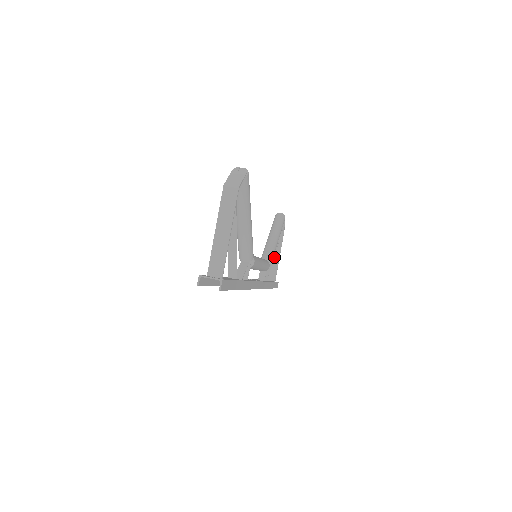
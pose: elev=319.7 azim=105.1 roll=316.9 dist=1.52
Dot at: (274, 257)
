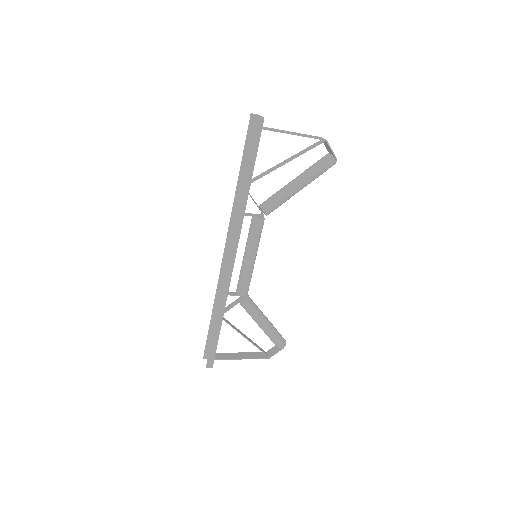
Dot at: (238, 355)
